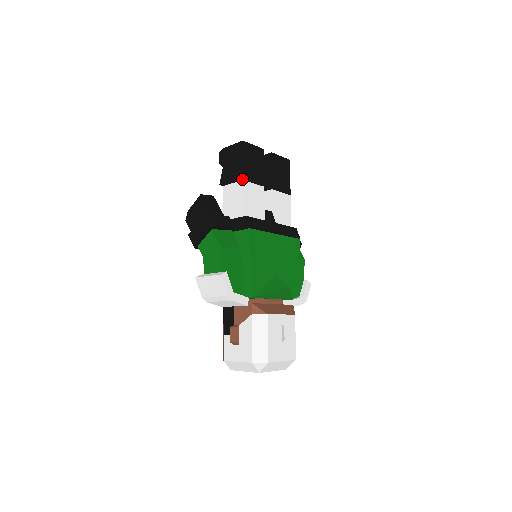
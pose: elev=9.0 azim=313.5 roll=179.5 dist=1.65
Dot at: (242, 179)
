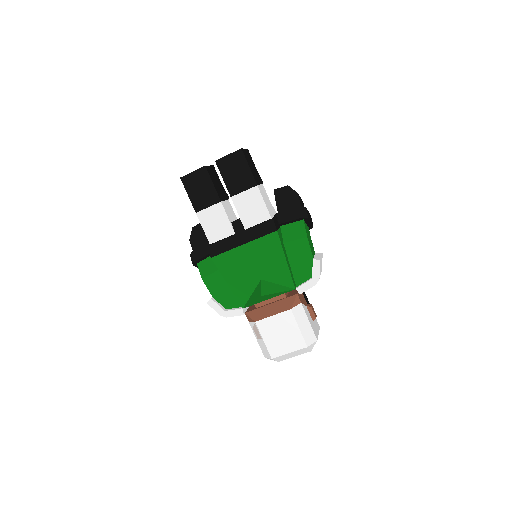
Dot at: occluded
